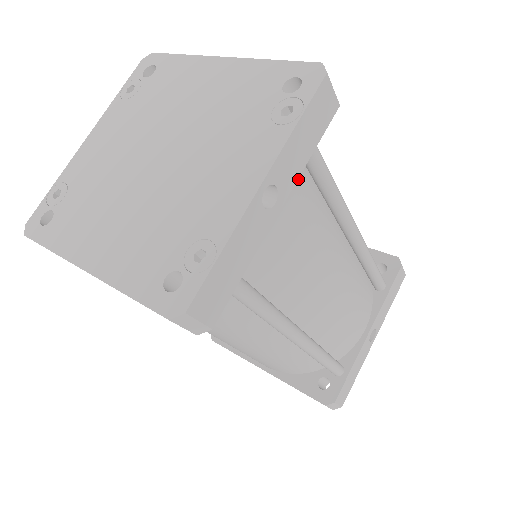
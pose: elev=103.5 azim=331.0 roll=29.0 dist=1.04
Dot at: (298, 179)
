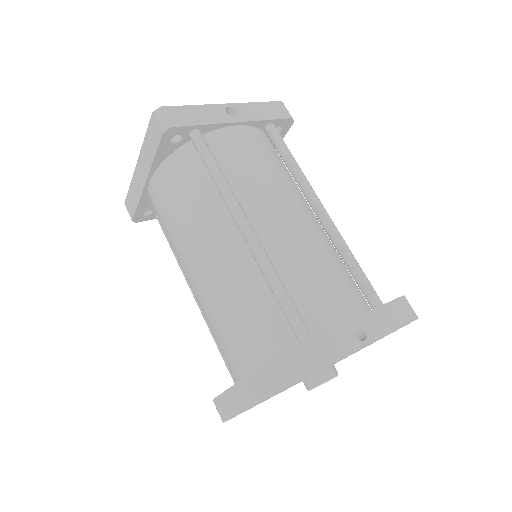
Dot at: (262, 138)
